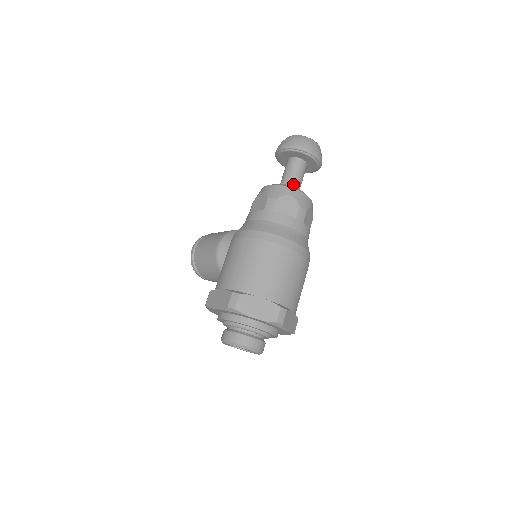
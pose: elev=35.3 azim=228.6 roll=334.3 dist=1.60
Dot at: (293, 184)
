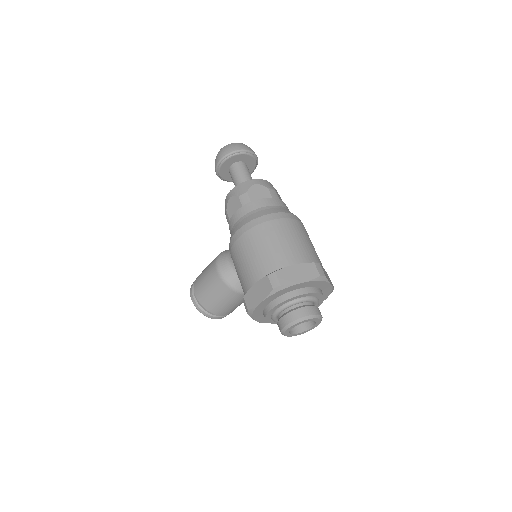
Dot at: occluded
